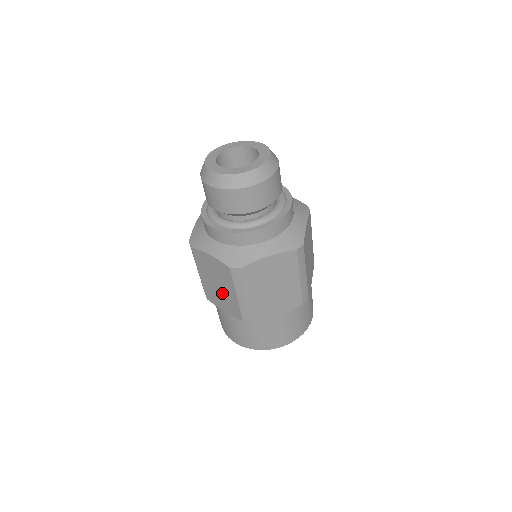
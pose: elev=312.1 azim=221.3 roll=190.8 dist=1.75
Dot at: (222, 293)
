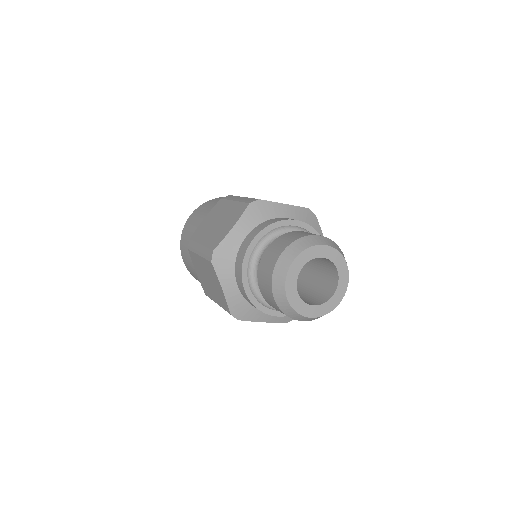
Dot at: occluded
